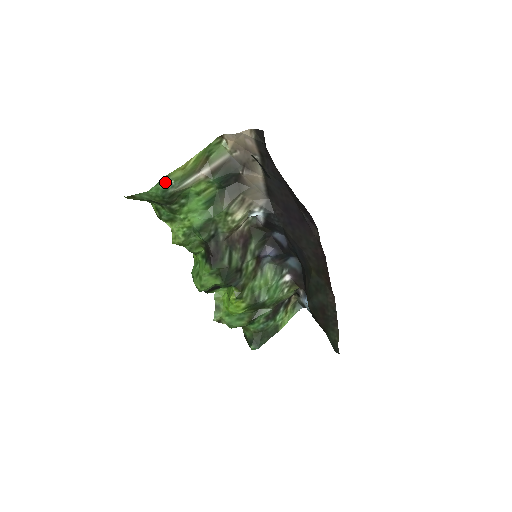
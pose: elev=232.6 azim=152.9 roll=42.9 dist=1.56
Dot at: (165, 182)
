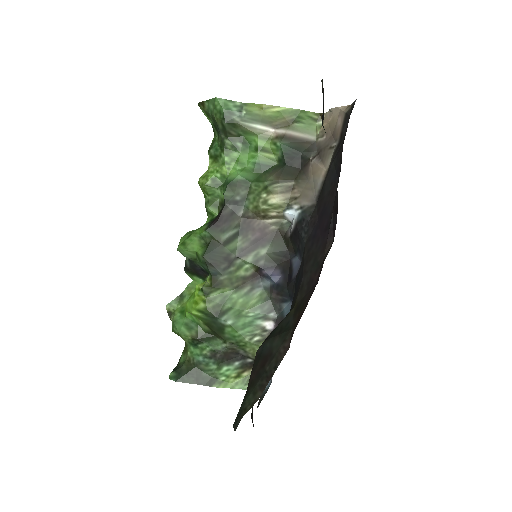
Dot at: (237, 107)
